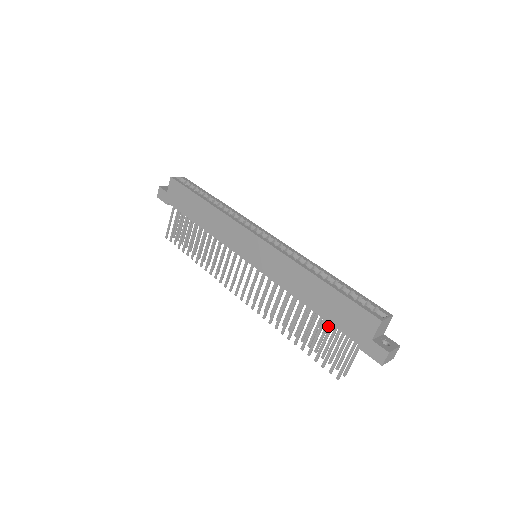
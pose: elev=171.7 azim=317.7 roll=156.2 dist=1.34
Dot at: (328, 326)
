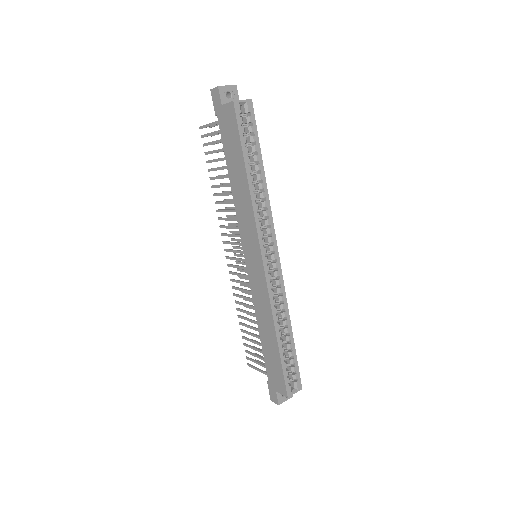
Dot at: occluded
